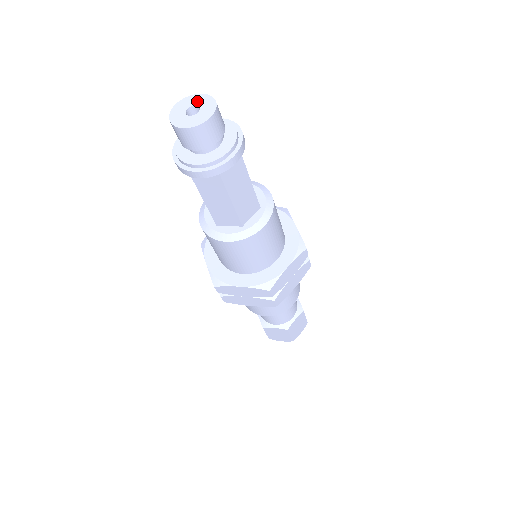
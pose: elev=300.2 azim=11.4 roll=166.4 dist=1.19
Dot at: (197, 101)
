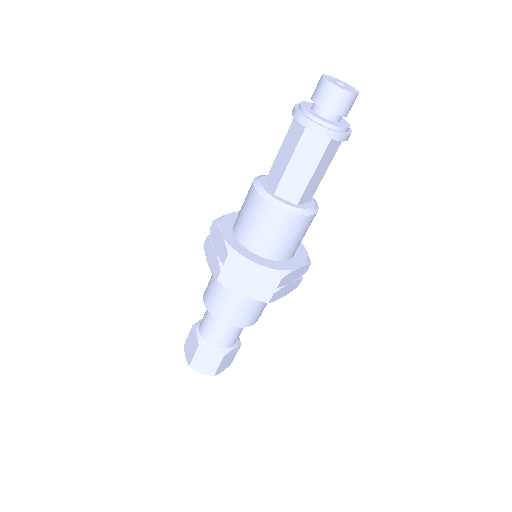
Dot at: (342, 82)
